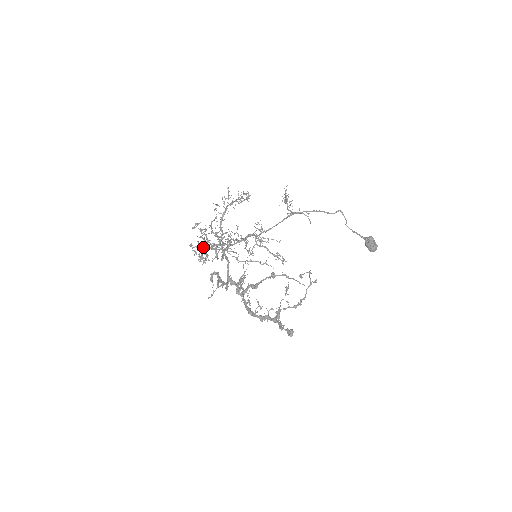
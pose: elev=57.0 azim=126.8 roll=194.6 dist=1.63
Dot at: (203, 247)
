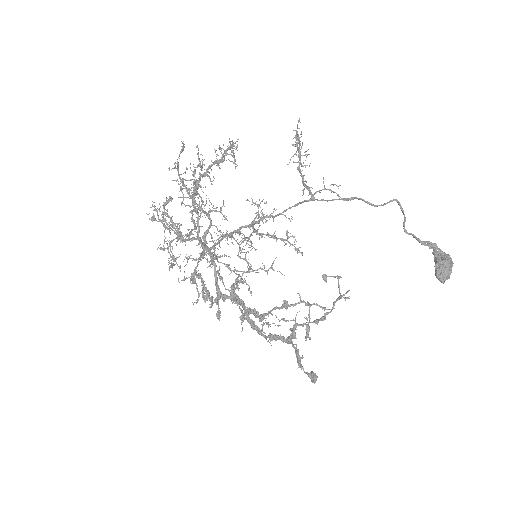
Dot at: occluded
